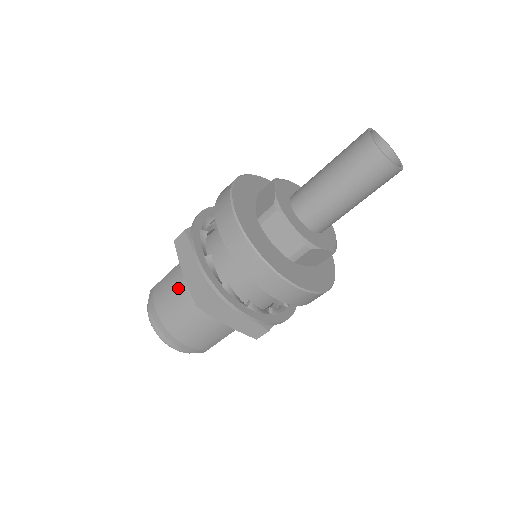
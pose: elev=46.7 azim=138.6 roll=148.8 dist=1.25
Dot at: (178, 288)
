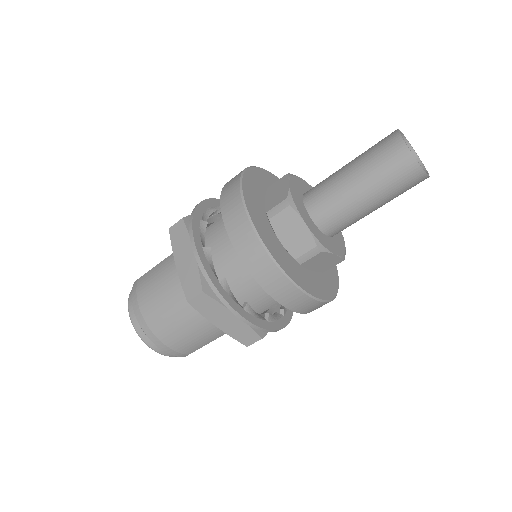
Dot at: (167, 281)
